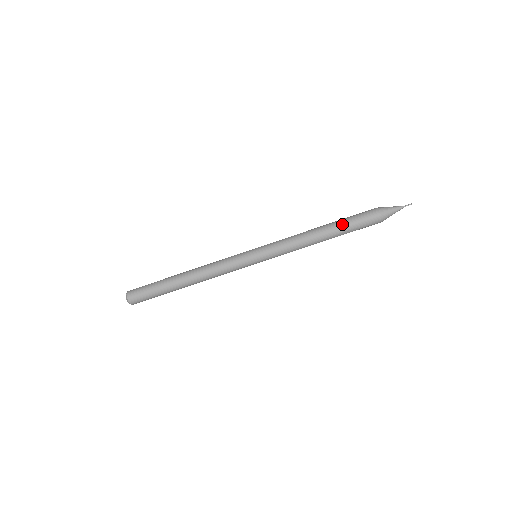
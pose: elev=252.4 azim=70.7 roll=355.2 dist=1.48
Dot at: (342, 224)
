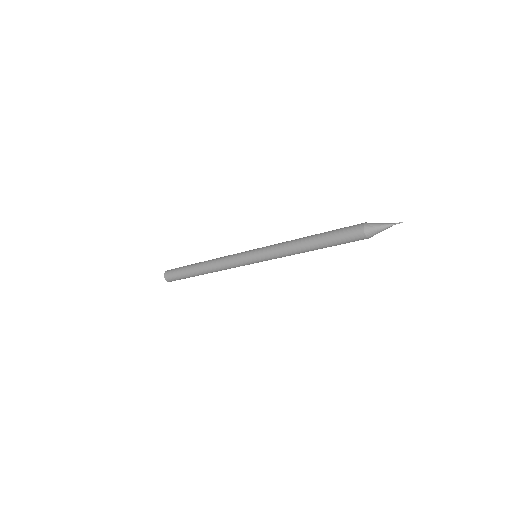
Dot at: (327, 240)
